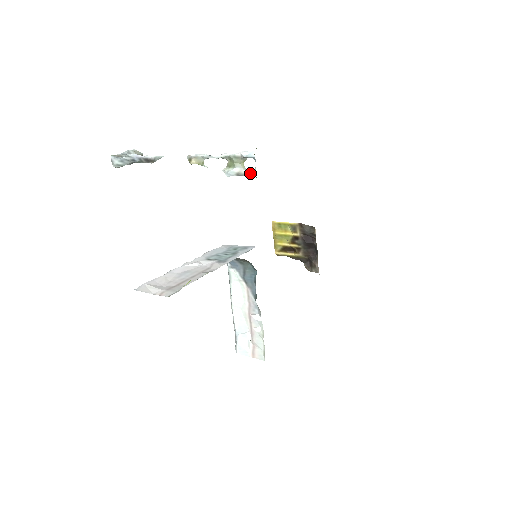
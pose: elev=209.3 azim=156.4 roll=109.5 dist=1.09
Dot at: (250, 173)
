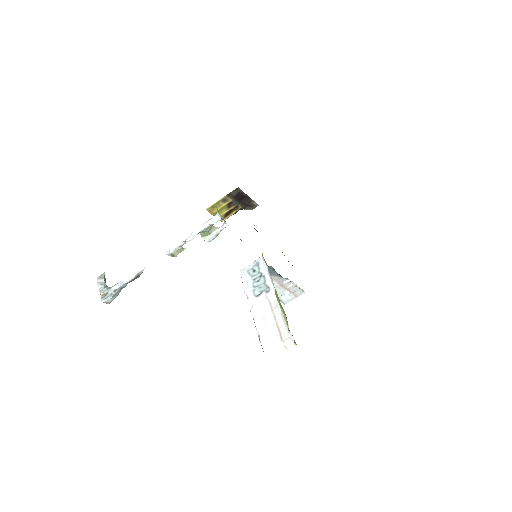
Dot at: occluded
